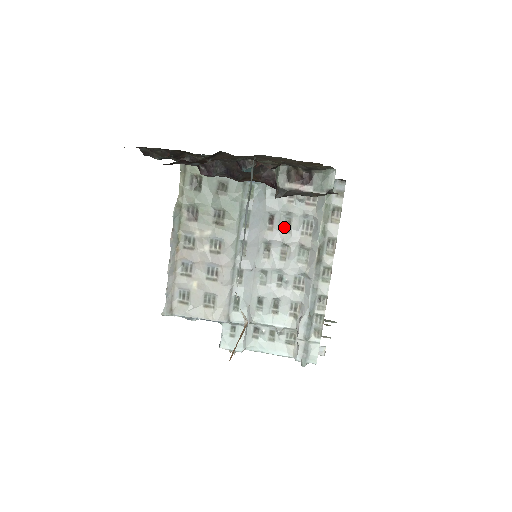
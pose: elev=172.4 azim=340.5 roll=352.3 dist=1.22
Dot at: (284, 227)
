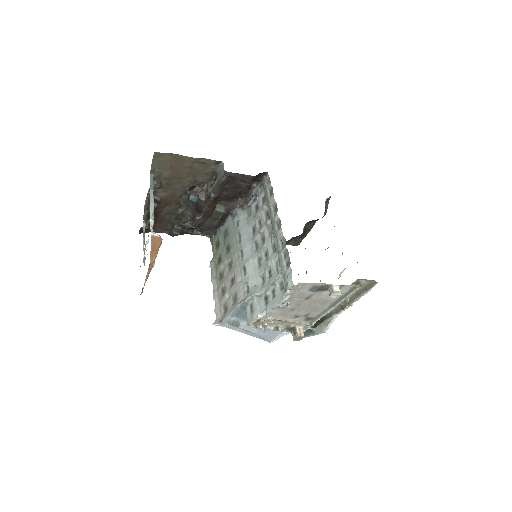
Dot at: (259, 226)
